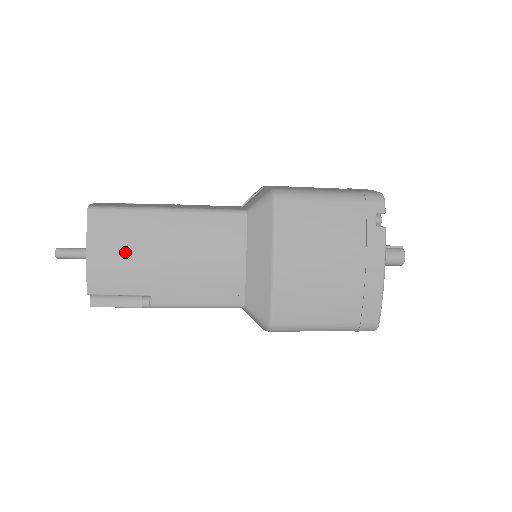
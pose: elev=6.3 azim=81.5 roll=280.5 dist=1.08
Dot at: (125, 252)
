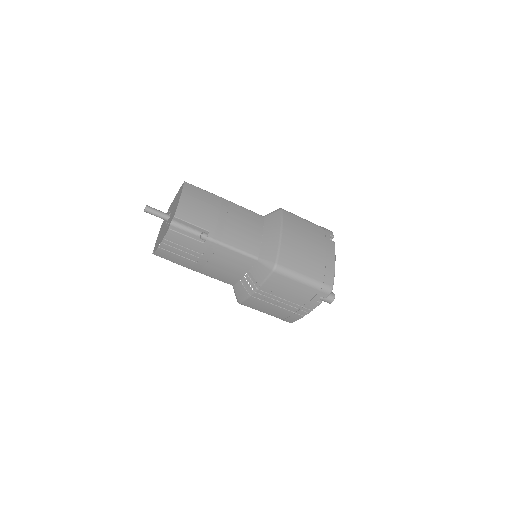
Dot at: (201, 205)
